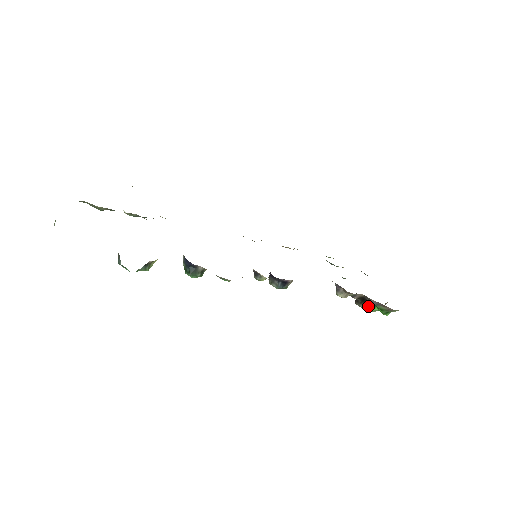
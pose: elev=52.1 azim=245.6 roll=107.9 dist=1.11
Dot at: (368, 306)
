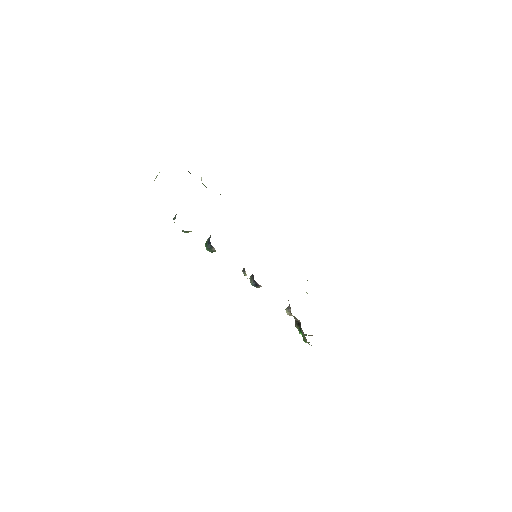
Dot at: (299, 329)
